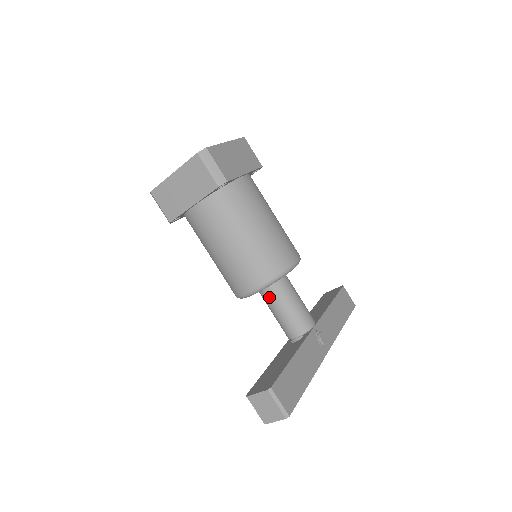
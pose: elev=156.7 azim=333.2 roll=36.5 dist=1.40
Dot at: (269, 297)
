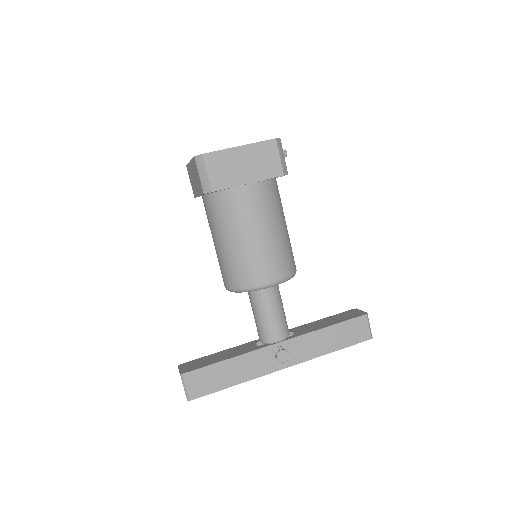
Dot at: (249, 297)
